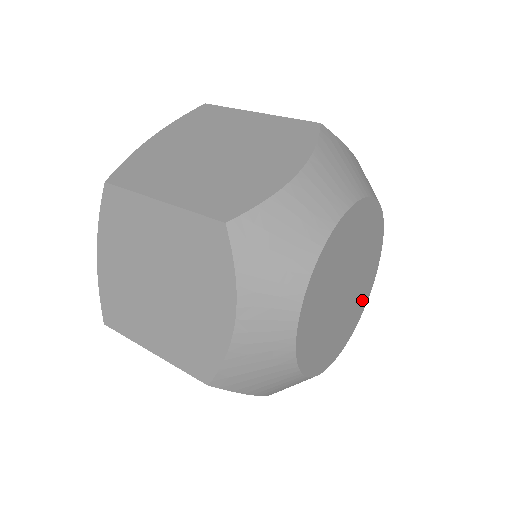
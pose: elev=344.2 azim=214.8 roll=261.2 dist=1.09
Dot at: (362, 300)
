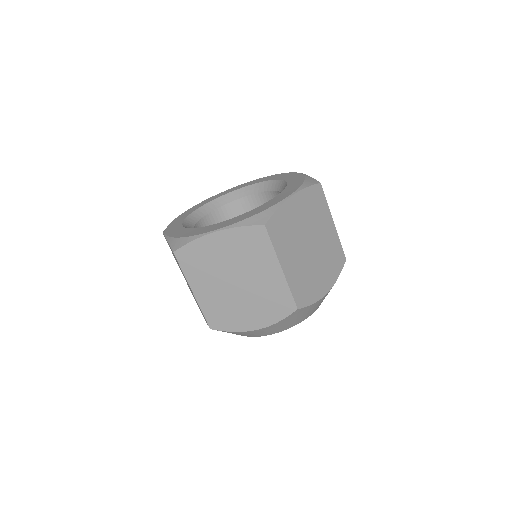
Dot at: occluded
